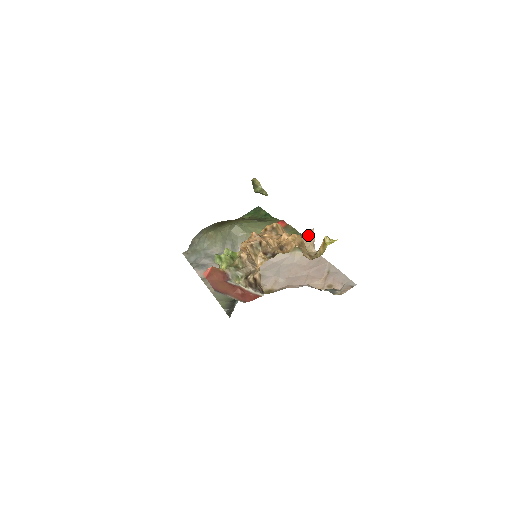
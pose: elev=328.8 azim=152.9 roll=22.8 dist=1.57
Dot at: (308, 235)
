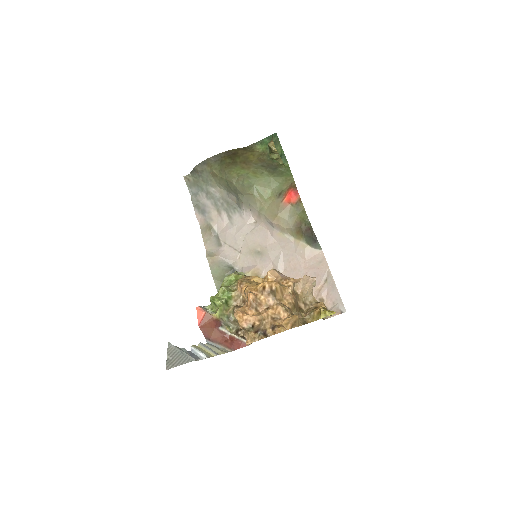
Dot at: (309, 282)
